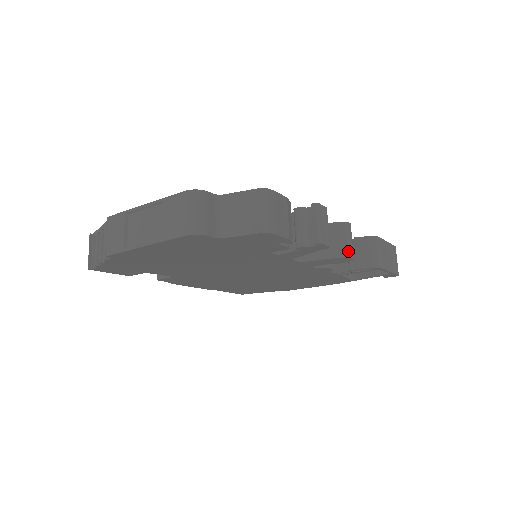
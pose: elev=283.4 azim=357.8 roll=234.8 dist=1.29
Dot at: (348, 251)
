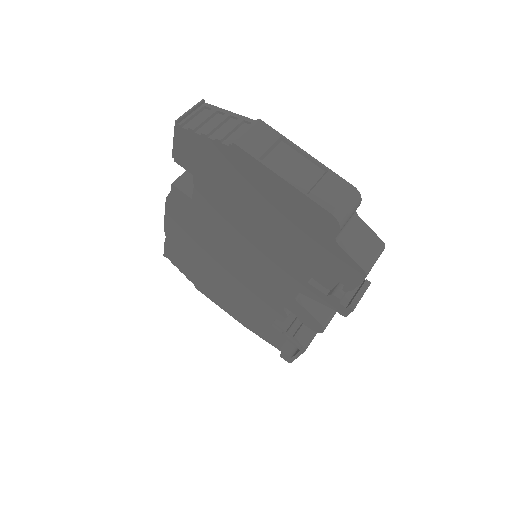
Dot at: (327, 325)
